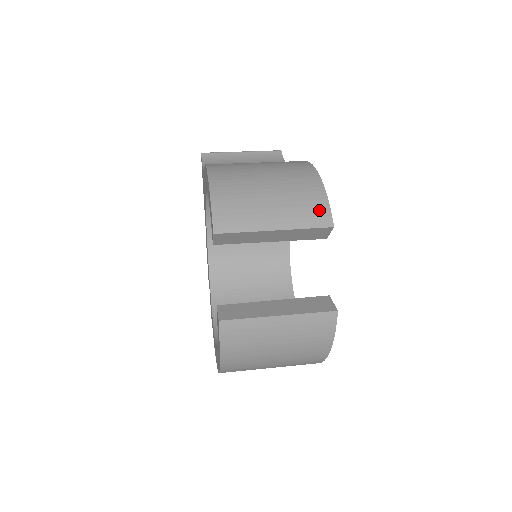
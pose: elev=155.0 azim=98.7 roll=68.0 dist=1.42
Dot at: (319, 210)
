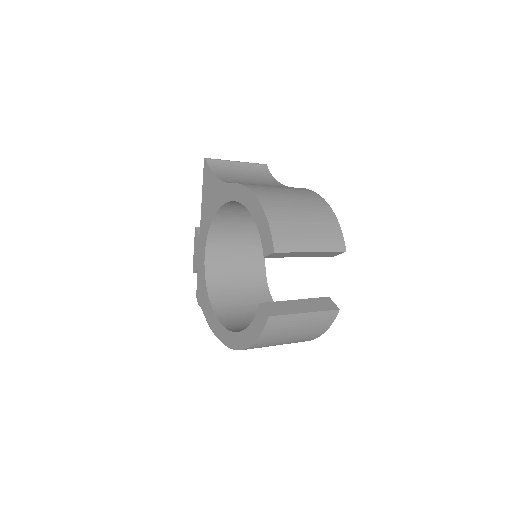
Dot at: (337, 238)
